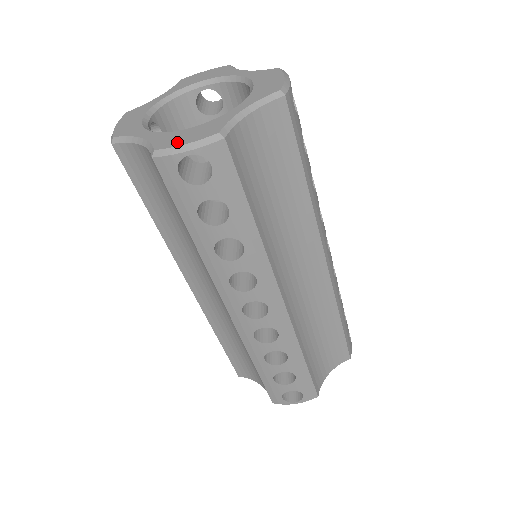
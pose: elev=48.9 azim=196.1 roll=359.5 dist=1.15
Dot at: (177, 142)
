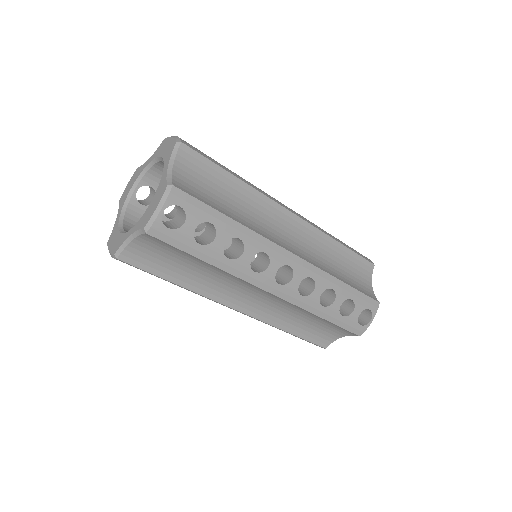
Dot at: (151, 213)
